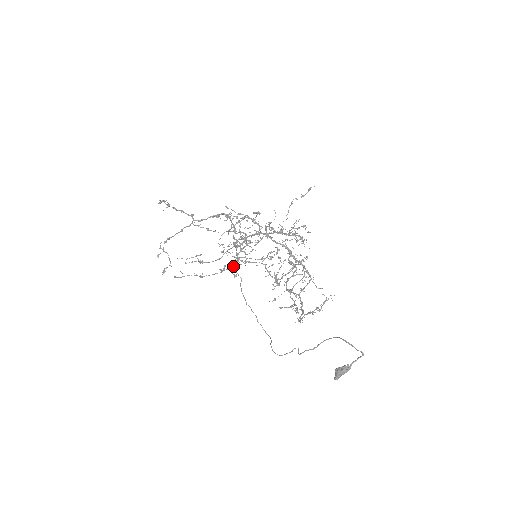
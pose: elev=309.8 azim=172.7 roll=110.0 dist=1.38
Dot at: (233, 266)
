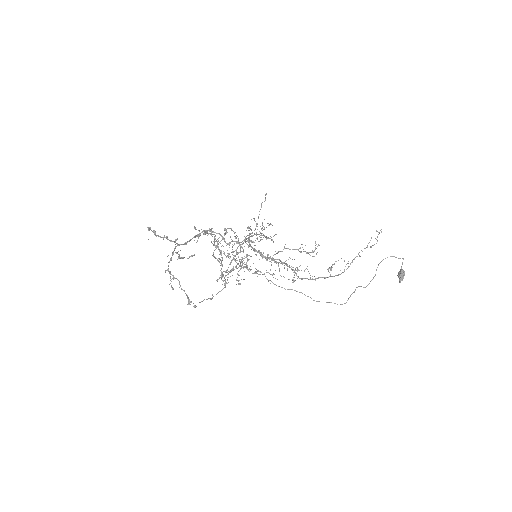
Dot at: occluded
